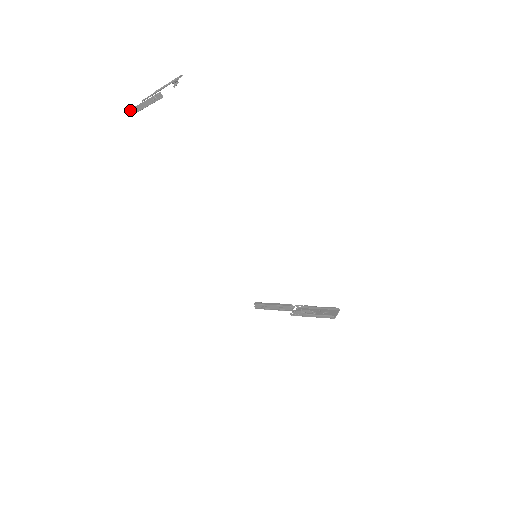
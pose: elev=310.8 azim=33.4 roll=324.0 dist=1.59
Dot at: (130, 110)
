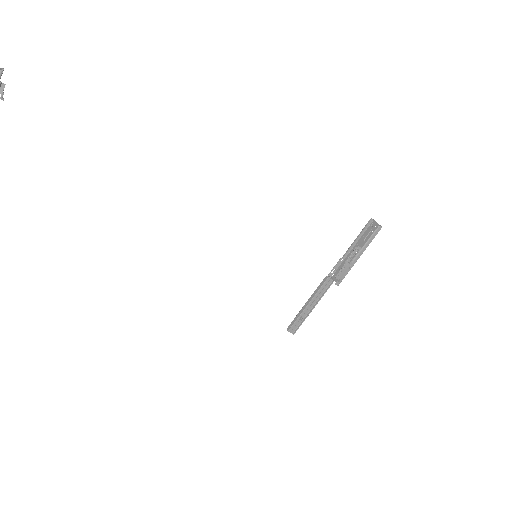
Dot at: out of frame
